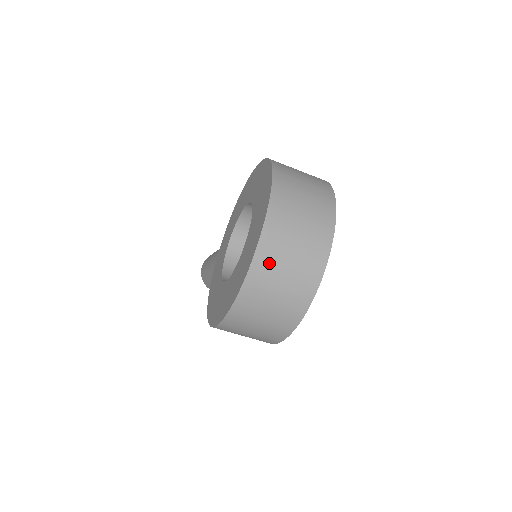
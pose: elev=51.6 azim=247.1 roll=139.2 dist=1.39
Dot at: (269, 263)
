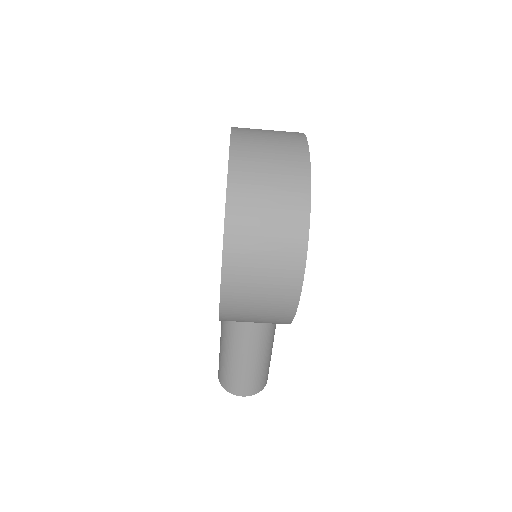
Dot at: (248, 153)
